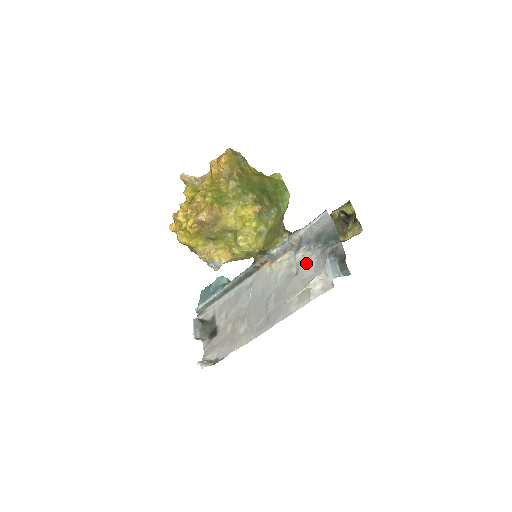
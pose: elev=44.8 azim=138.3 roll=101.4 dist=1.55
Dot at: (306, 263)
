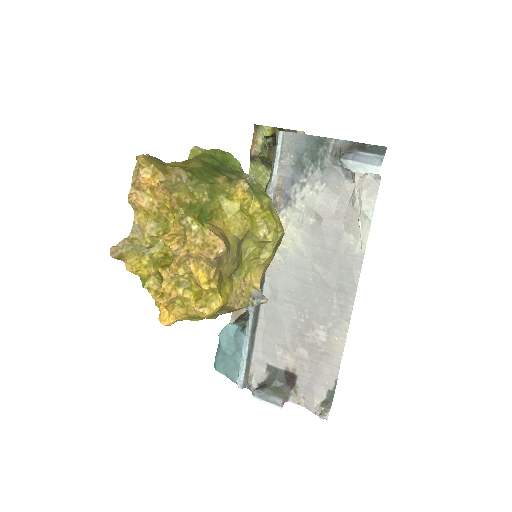
Dot at: (317, 199)
